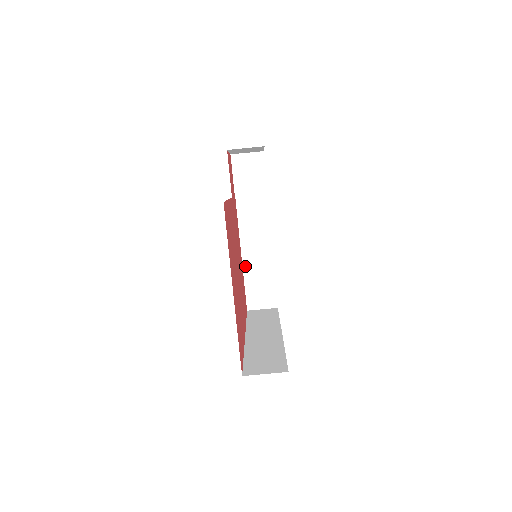
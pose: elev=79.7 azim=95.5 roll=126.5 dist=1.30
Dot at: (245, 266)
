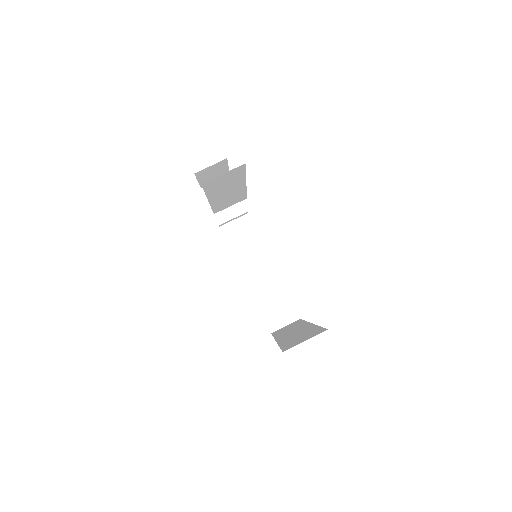
Dot at: (252, 289)
